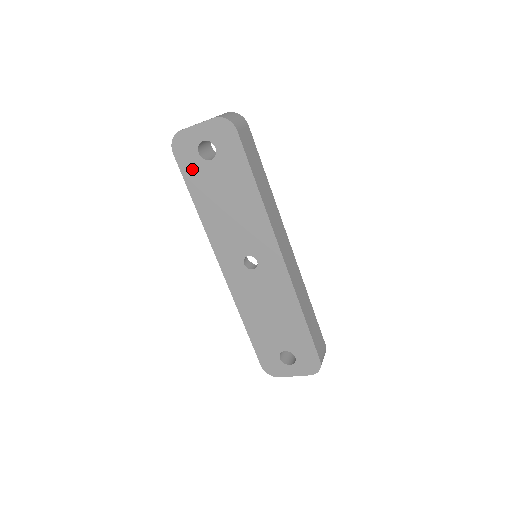
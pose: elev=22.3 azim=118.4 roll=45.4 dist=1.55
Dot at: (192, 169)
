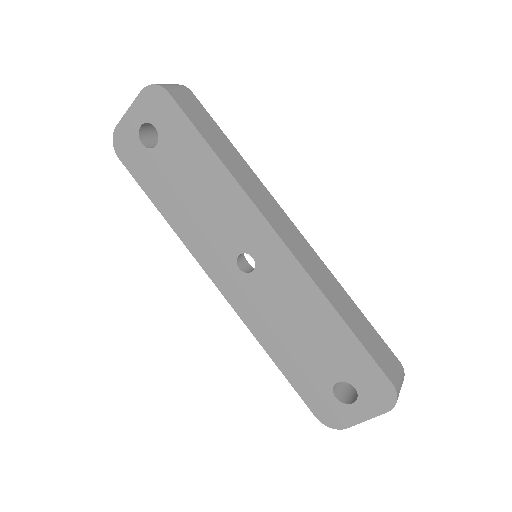
Dot at: (142, 168)
